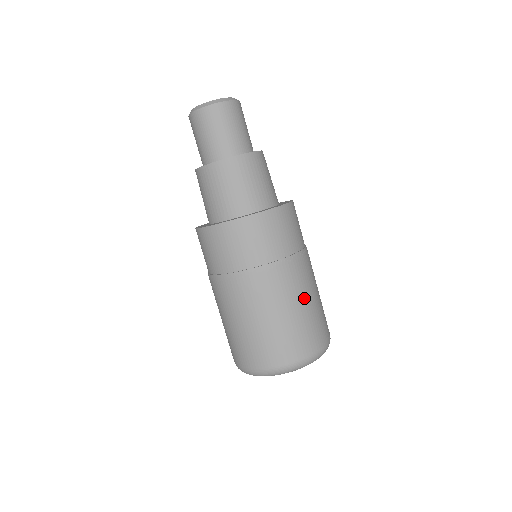
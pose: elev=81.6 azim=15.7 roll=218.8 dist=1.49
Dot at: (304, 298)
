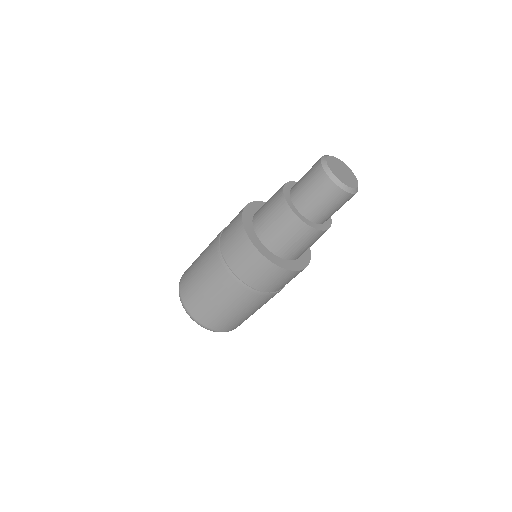
Dot at: occluded
